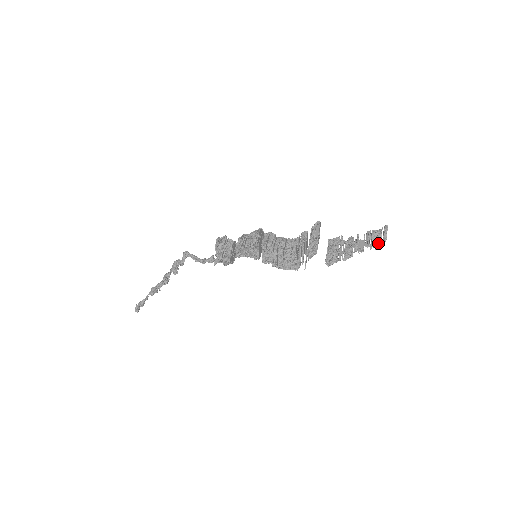
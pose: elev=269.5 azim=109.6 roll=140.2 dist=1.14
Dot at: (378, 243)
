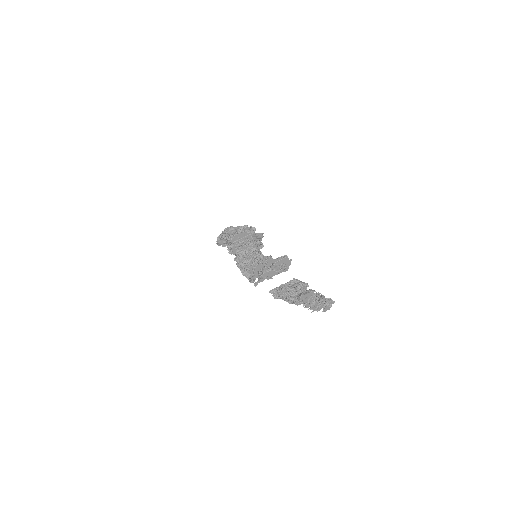
Dot at: (317, 308)
